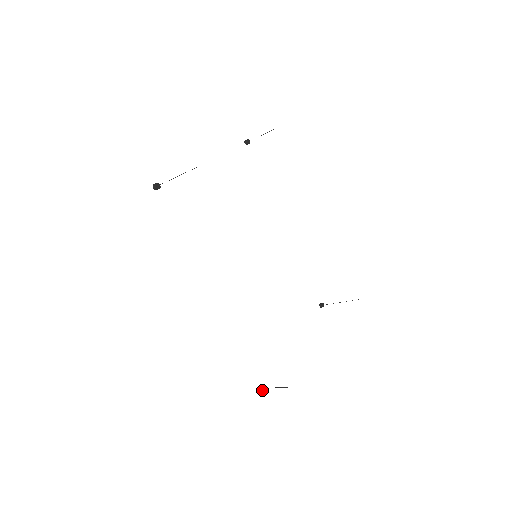
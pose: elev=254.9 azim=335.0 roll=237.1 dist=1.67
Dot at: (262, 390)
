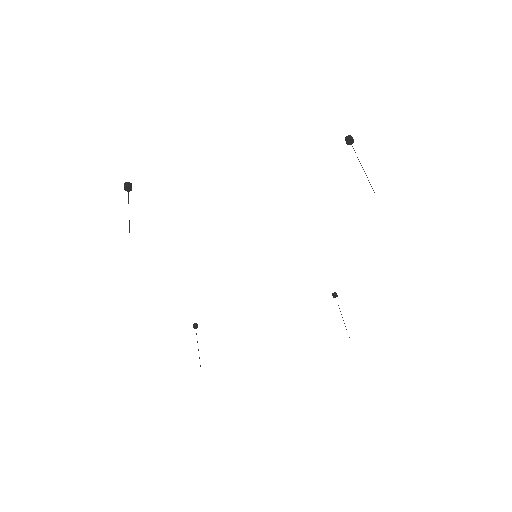
Dot at: (194, 328)
